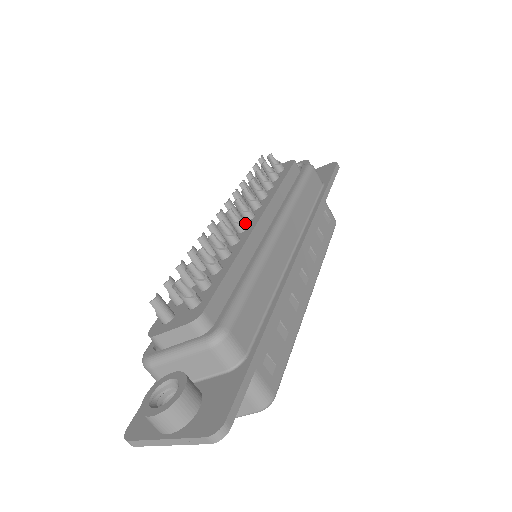
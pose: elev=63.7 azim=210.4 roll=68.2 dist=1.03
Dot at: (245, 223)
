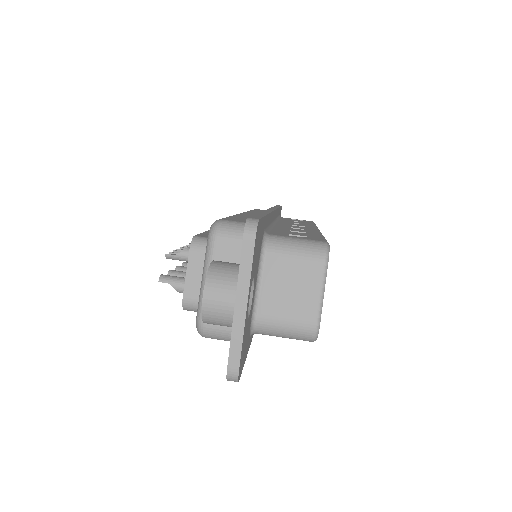
Dot at: occluded
